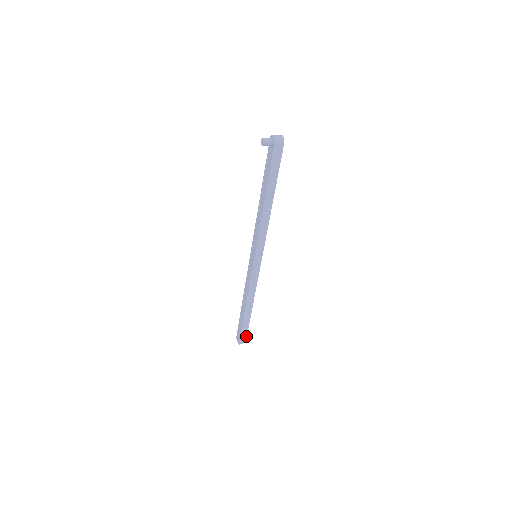
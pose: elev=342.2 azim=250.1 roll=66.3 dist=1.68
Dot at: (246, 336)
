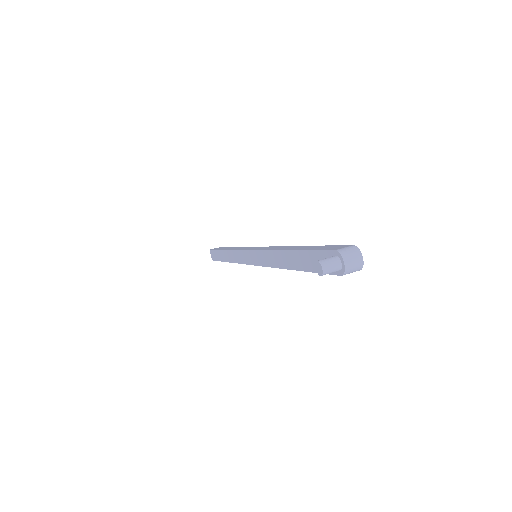
Dot at: occluded
